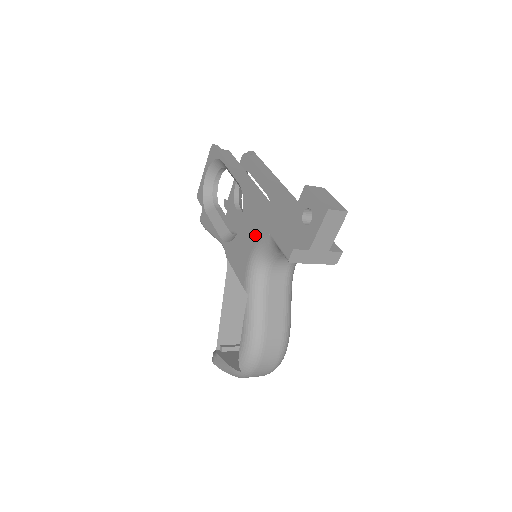
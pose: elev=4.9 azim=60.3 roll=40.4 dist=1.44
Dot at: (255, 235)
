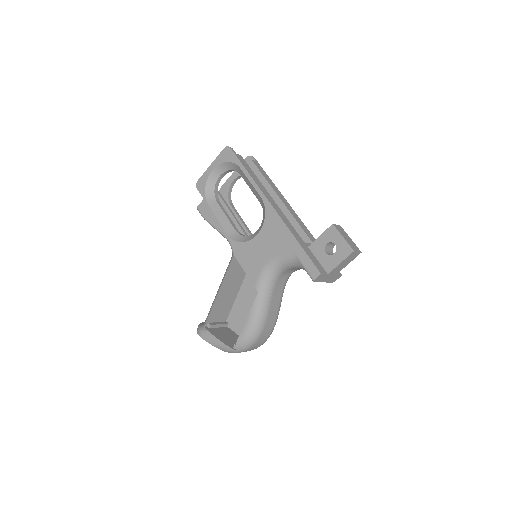
Dot at: (276, 248)
